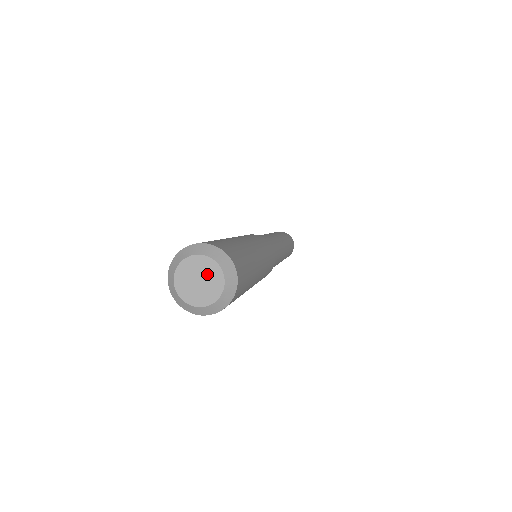
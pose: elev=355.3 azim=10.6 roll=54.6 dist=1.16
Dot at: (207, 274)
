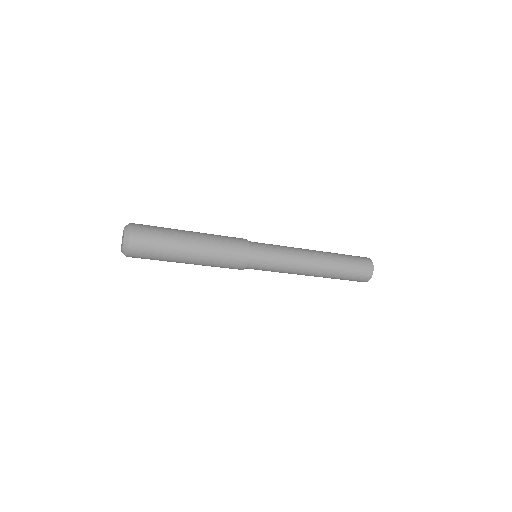
Dot at: (123, 237)
